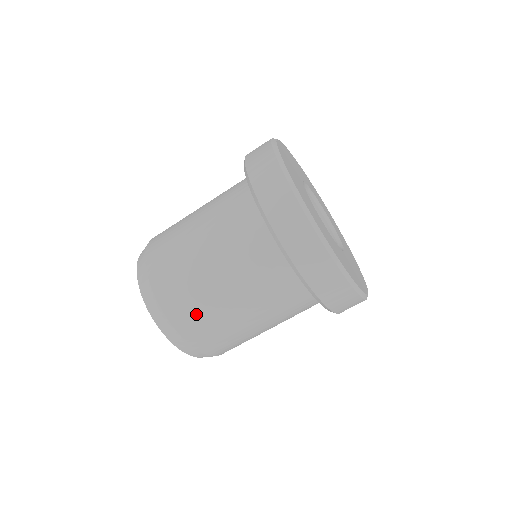
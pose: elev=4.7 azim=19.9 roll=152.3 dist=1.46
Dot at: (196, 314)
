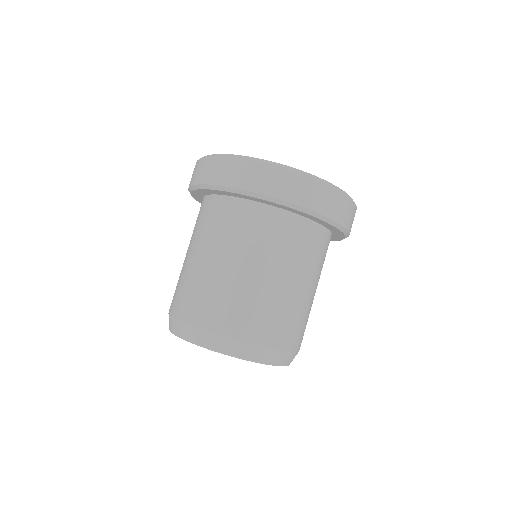
Dot at: (224, 306)
